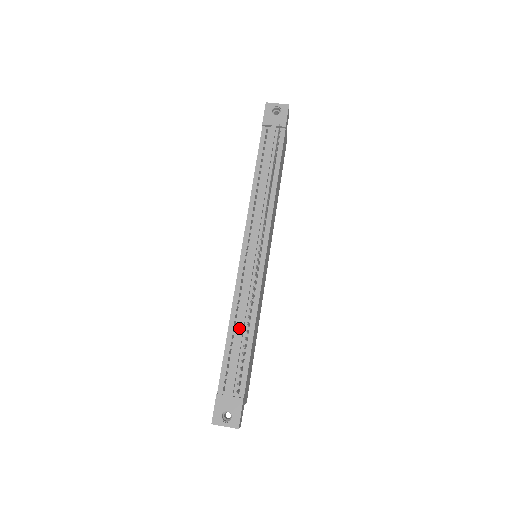
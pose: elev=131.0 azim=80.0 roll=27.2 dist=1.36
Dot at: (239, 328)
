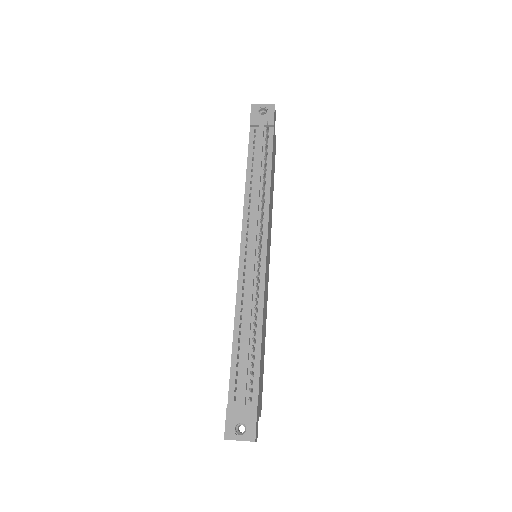
Dot at: (245, 330)
